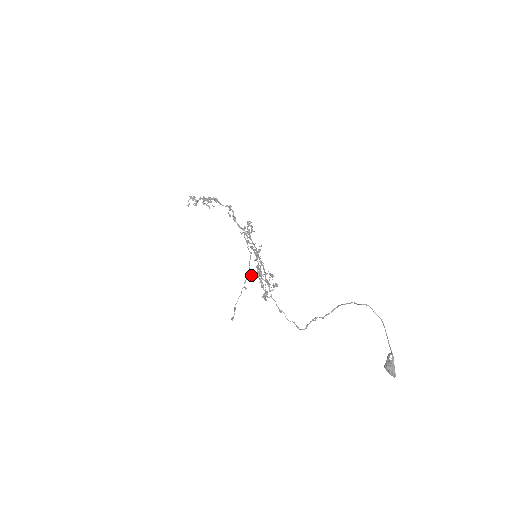
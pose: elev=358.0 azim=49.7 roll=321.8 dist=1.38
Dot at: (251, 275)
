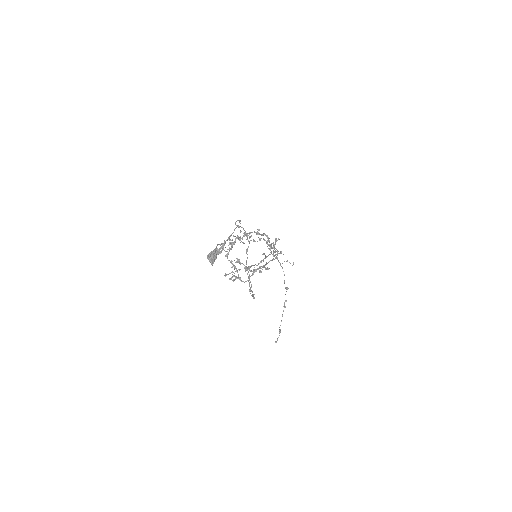
Dot at: occluded
